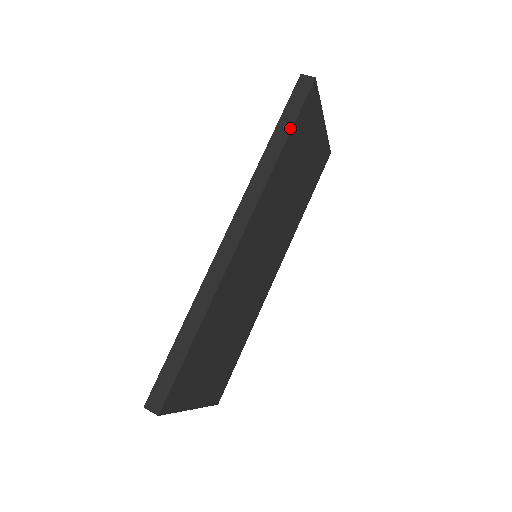
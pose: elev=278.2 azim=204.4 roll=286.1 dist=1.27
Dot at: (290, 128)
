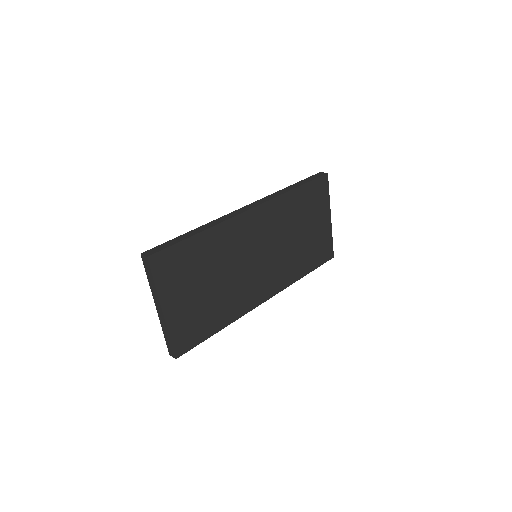
Dot at: (304, 183)
